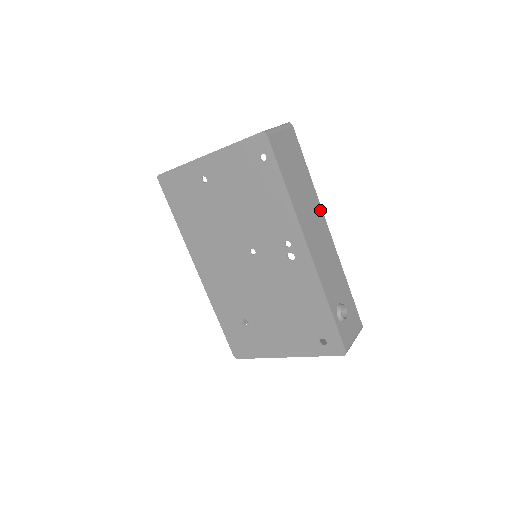
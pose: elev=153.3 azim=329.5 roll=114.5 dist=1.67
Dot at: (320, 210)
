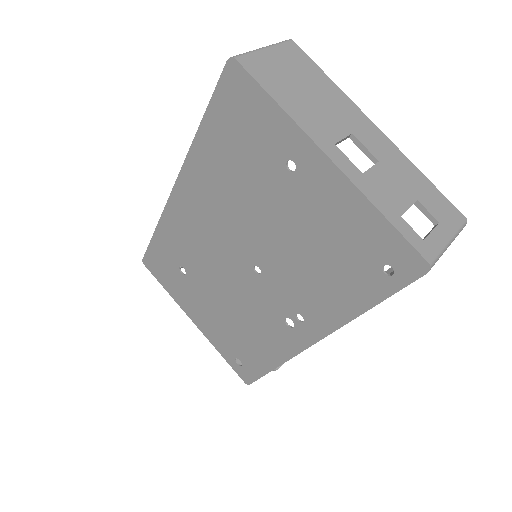
Dot at: occluded
